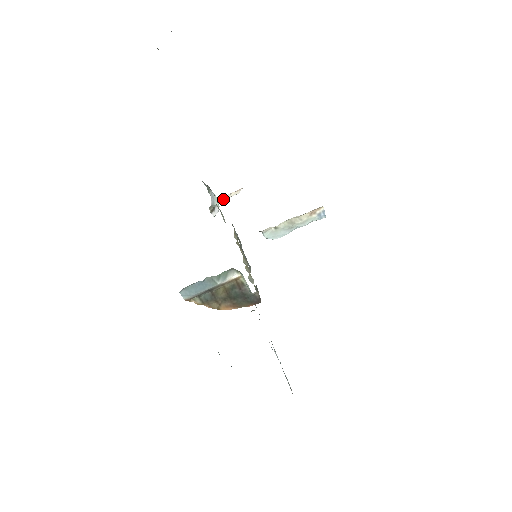
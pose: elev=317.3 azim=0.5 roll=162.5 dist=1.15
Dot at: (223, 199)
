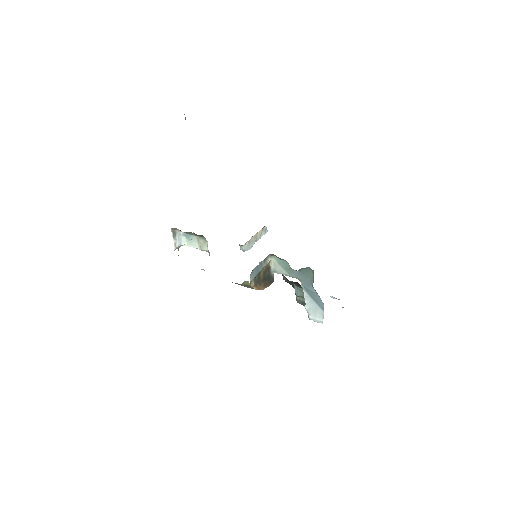
Dot at: occluded
